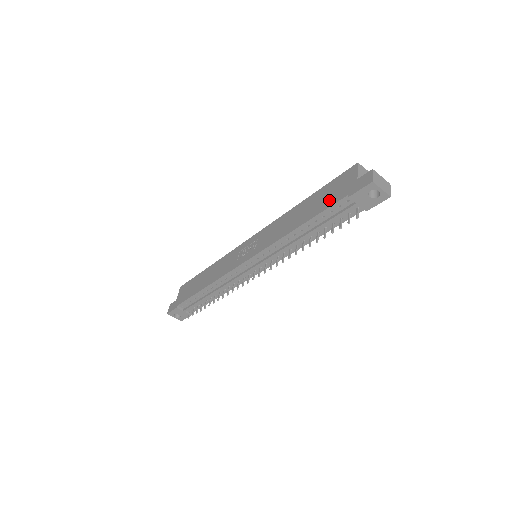
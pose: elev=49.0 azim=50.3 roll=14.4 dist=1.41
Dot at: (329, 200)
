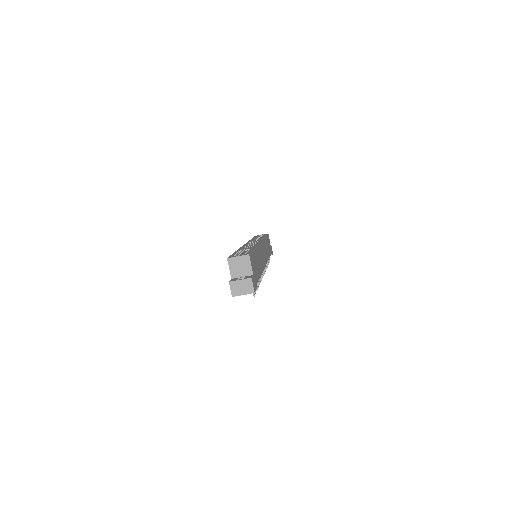
Dot at: occluded
